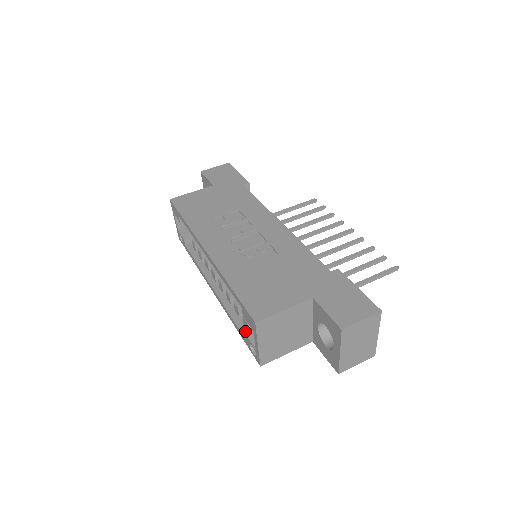
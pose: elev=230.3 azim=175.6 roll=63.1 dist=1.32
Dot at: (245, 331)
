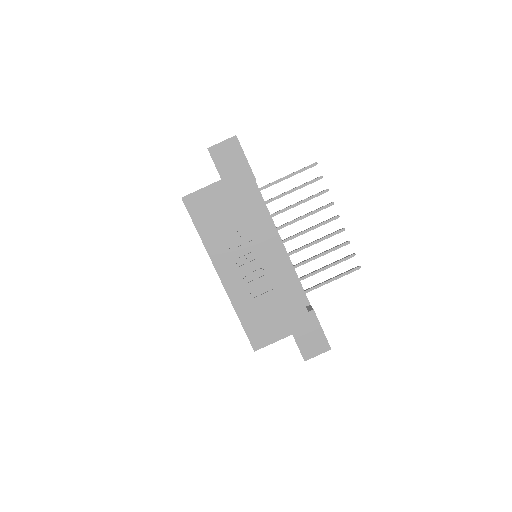
Dot at: occluded
